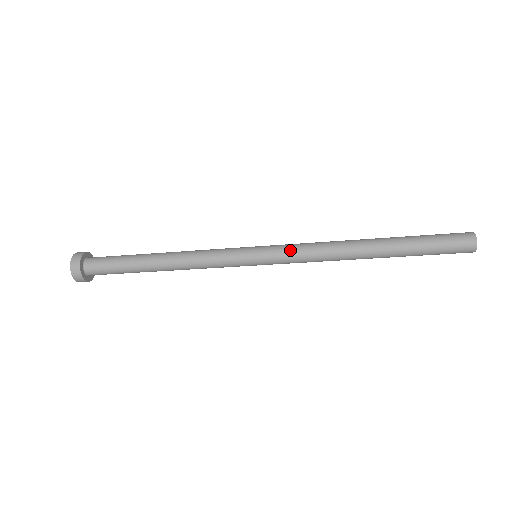
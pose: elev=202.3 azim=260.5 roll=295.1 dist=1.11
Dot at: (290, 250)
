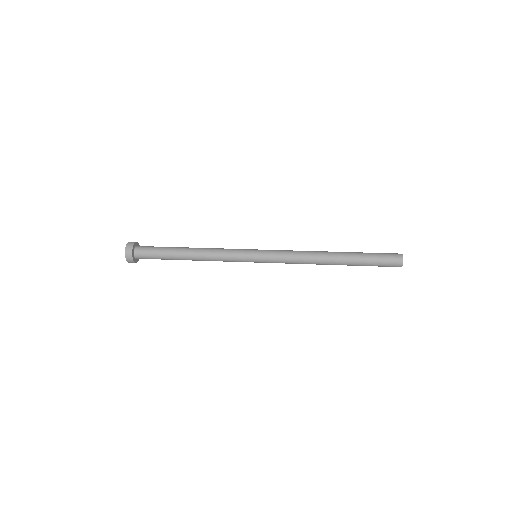
Dot at: (280, 262)
